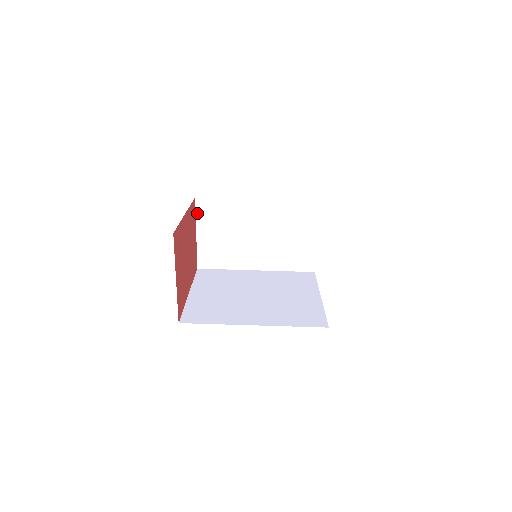
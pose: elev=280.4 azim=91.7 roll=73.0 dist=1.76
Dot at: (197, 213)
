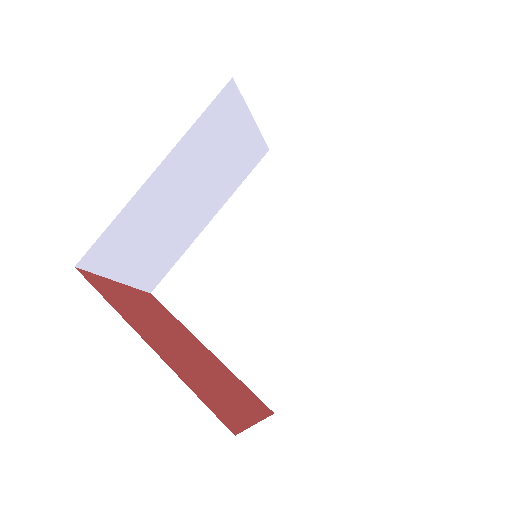
Dot at: (96, 272)
